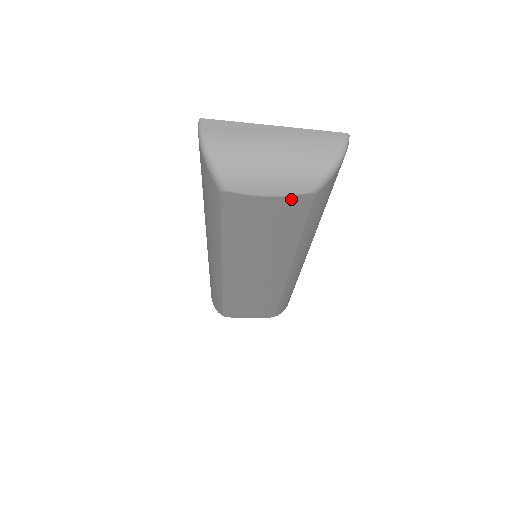
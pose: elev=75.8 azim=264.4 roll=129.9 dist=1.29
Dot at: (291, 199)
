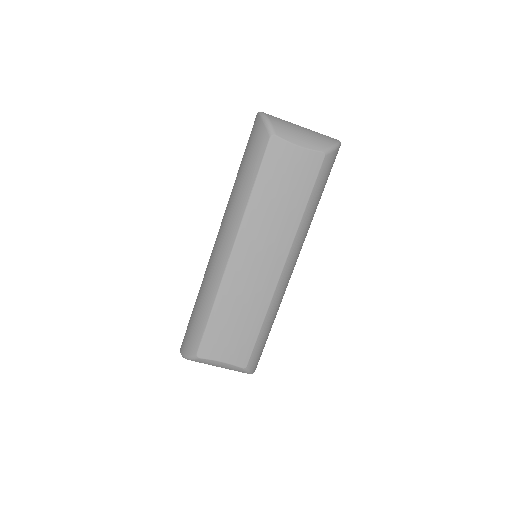
Dot at: (311, 154)
